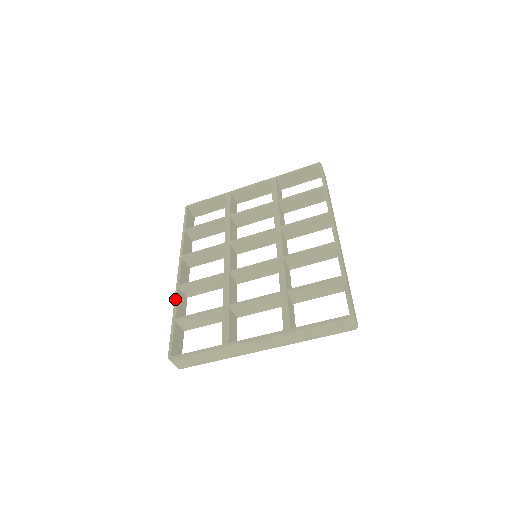
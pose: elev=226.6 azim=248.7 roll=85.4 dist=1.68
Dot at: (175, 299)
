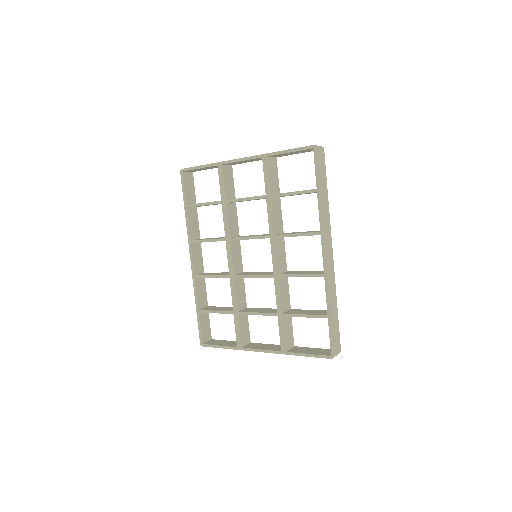
Dot at: (194, 290)
